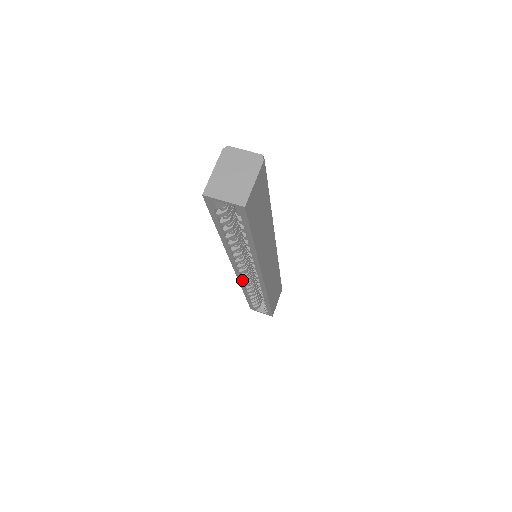
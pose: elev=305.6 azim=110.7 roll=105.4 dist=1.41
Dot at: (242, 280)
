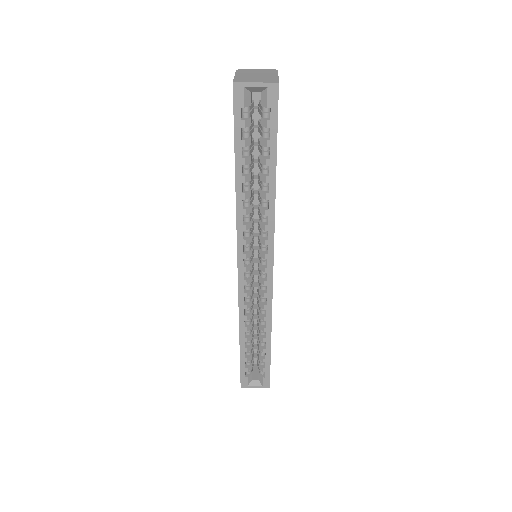
Dot at: (244, 293)
